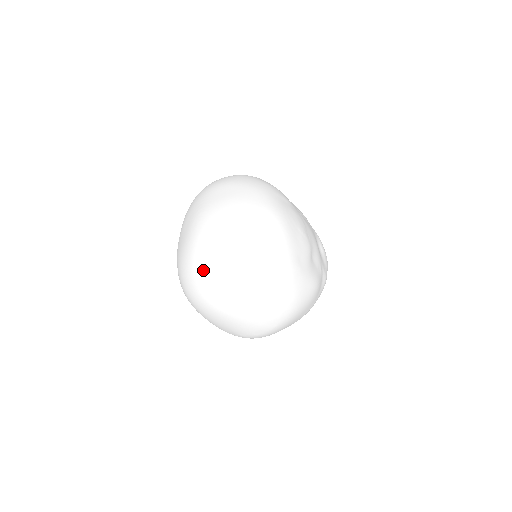
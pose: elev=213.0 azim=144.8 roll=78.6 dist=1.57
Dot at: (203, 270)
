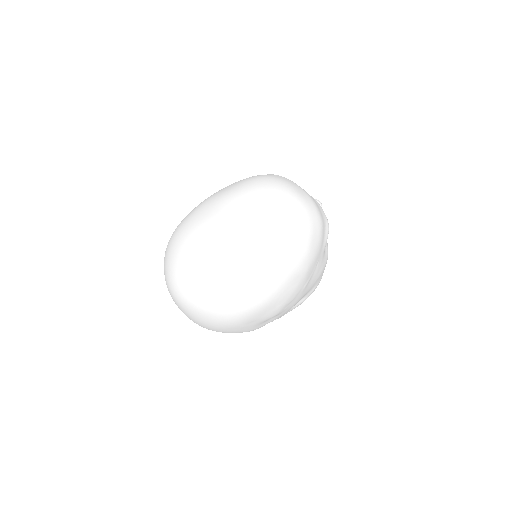
Dot at: (179, 265)
